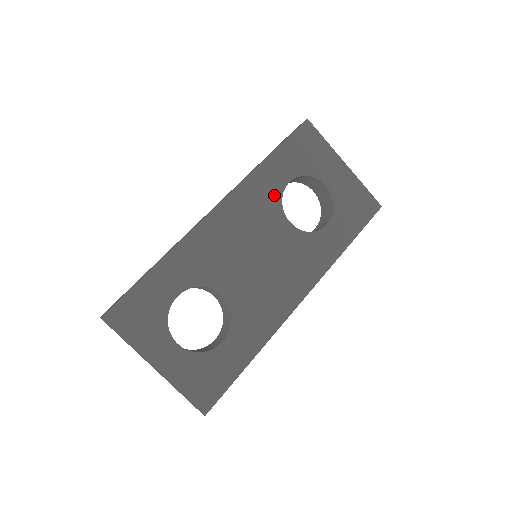
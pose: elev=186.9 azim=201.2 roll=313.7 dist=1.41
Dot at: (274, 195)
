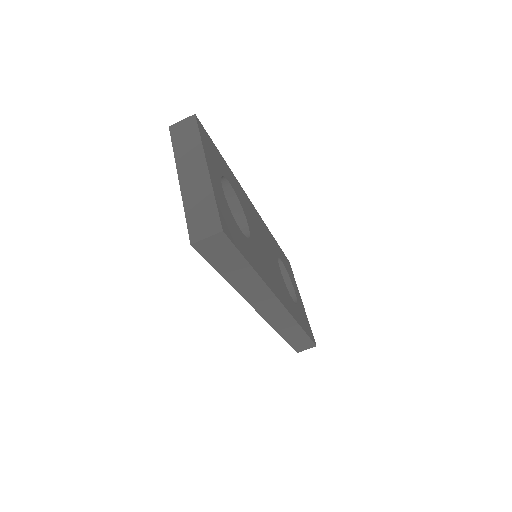
Dot at: (275, 251)
